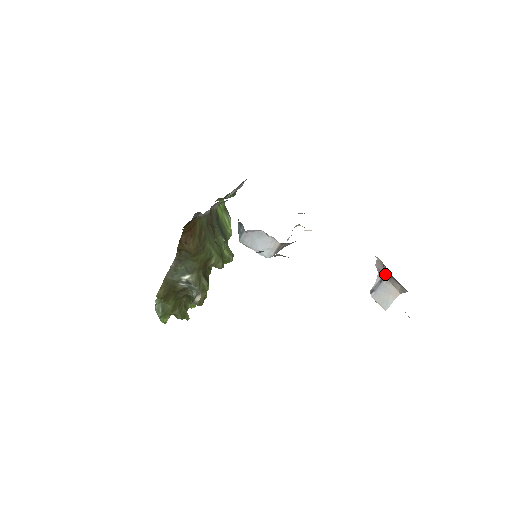
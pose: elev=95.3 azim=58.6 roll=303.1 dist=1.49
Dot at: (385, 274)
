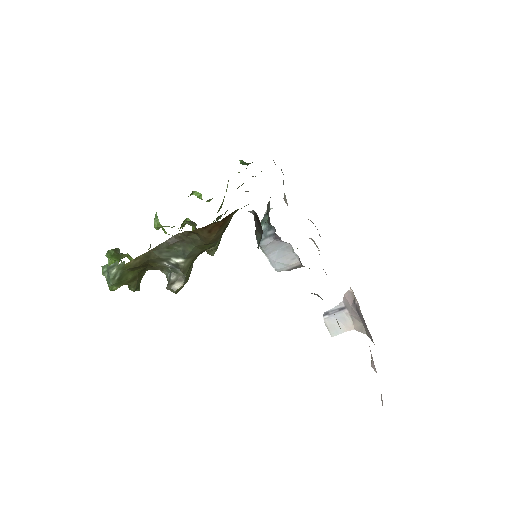
Dot at: (351, 307)
